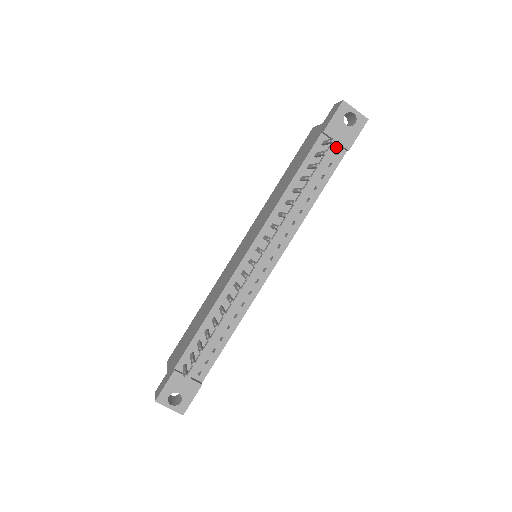
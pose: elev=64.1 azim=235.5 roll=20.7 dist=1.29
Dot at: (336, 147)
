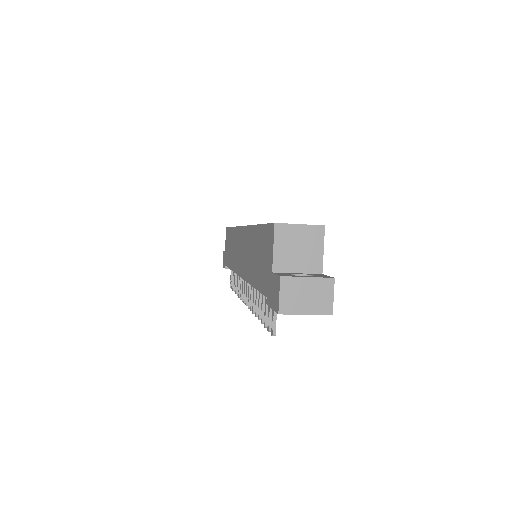
Dot at: occluded
